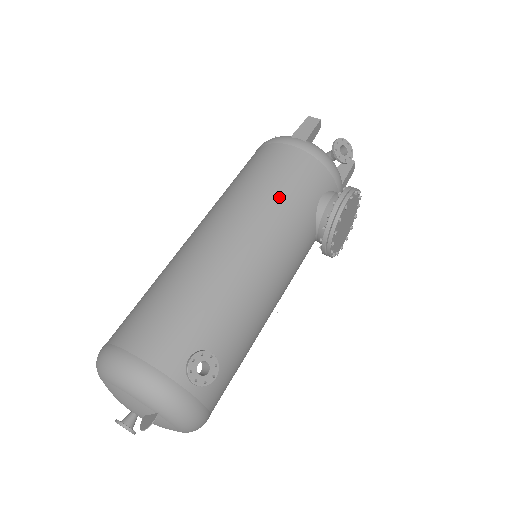
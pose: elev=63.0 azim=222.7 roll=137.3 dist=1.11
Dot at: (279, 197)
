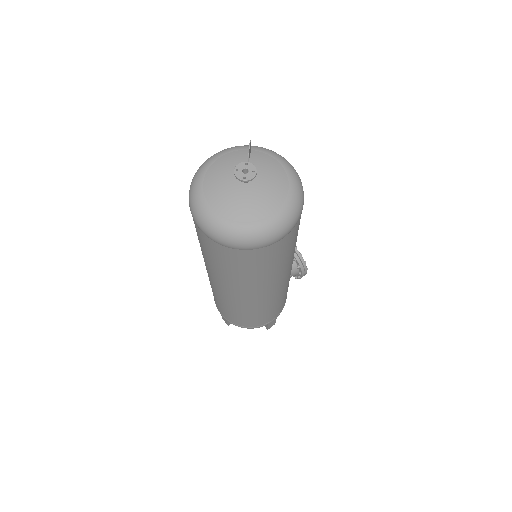
Dot at: occluded
